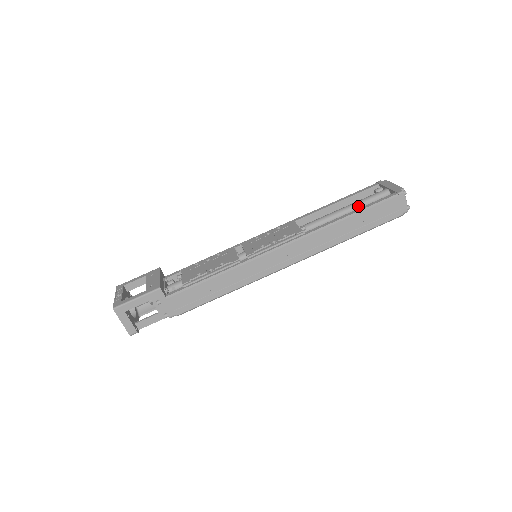
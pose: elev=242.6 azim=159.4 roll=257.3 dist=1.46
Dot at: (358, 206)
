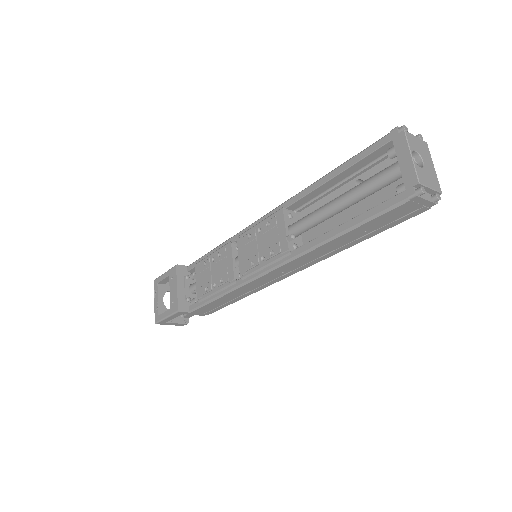
Dot at: (358, 198)
